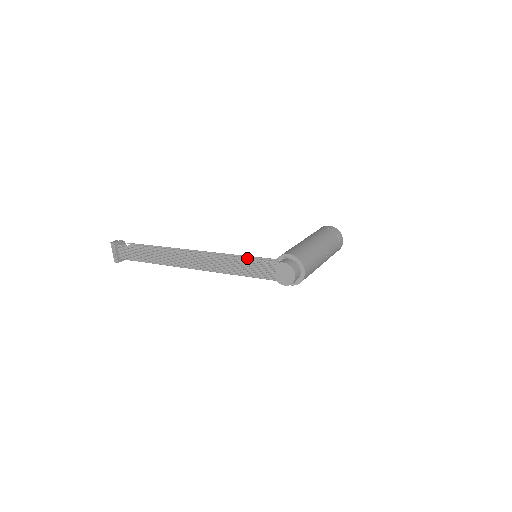
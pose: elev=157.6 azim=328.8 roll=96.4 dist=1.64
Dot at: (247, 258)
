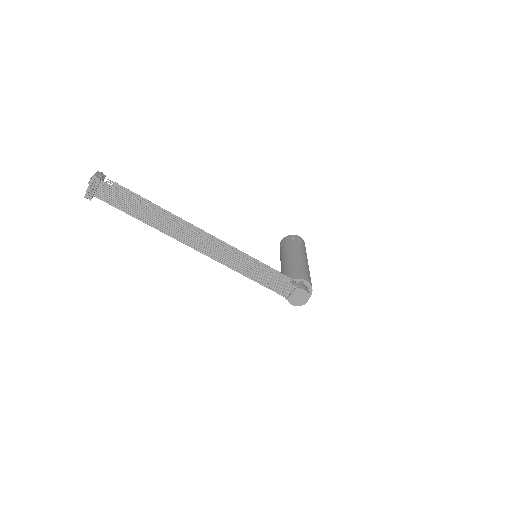
Dot at: (262, 265)
